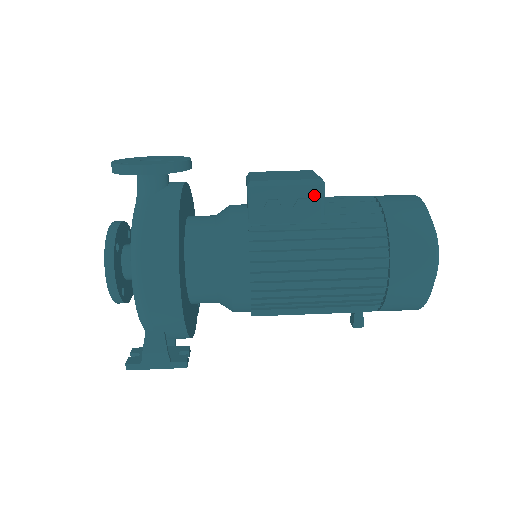
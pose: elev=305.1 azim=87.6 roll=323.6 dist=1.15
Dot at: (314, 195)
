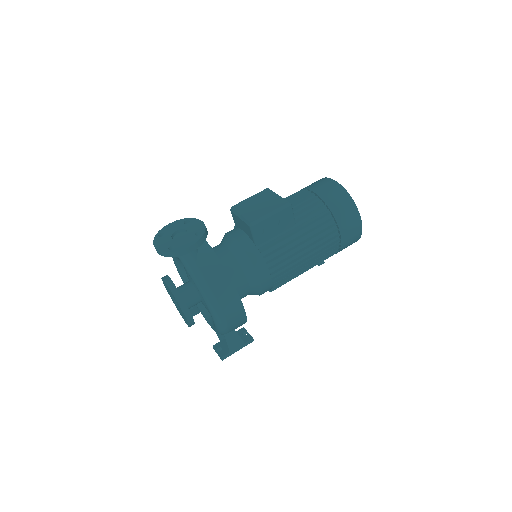
Dot at: (288, 213)
